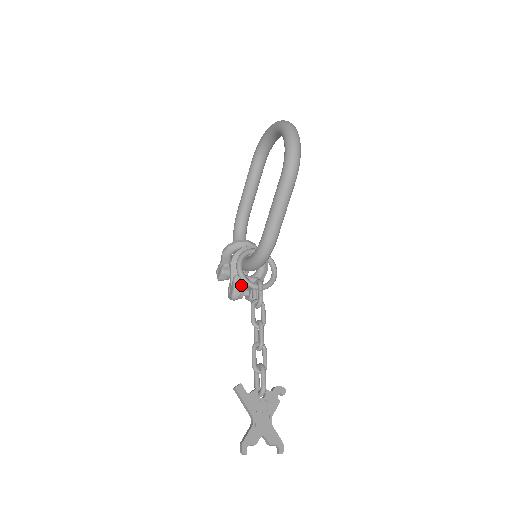
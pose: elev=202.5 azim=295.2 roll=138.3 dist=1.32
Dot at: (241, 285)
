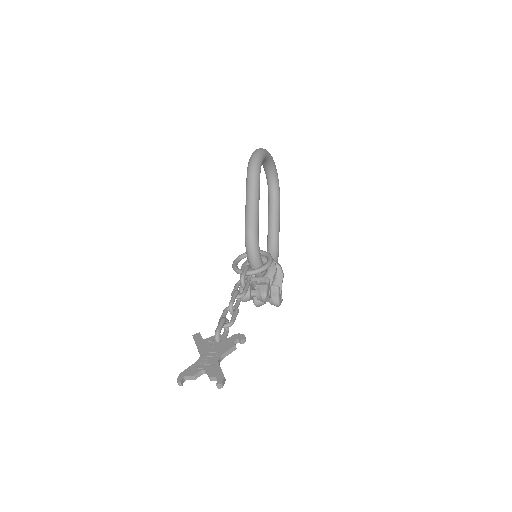
Dot at: occluded
